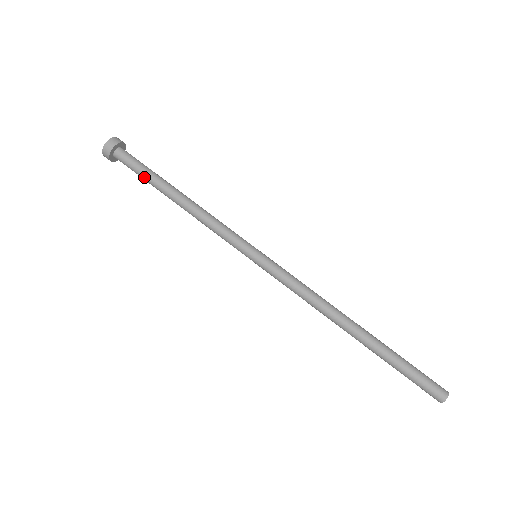
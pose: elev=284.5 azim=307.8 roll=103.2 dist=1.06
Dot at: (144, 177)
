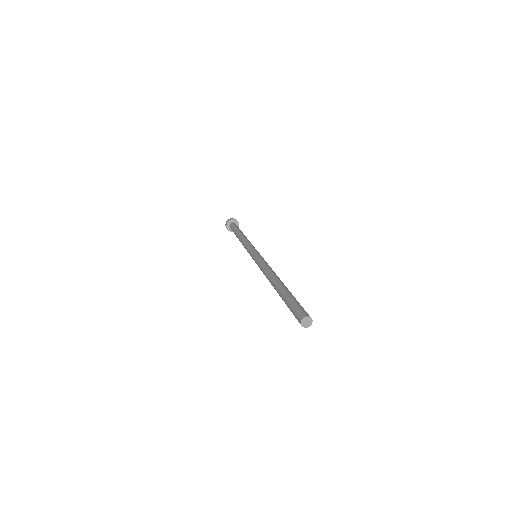
Dot at: (237, 228)
